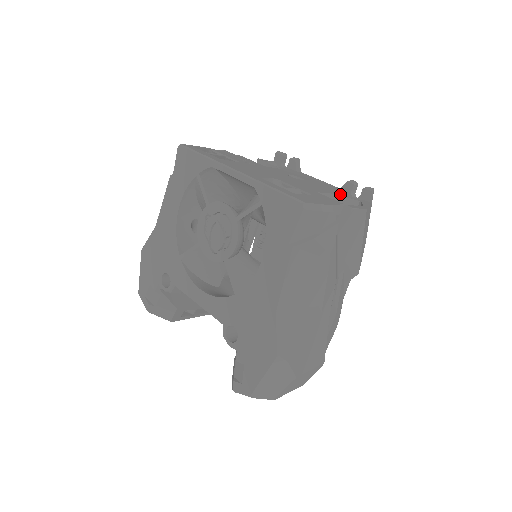
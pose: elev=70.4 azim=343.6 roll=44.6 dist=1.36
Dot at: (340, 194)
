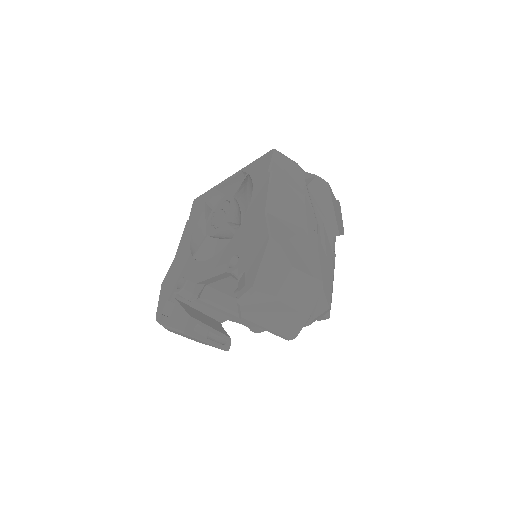
Dot at: occluded
